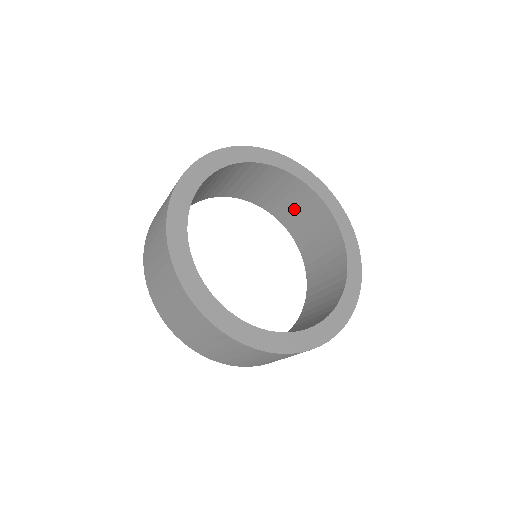
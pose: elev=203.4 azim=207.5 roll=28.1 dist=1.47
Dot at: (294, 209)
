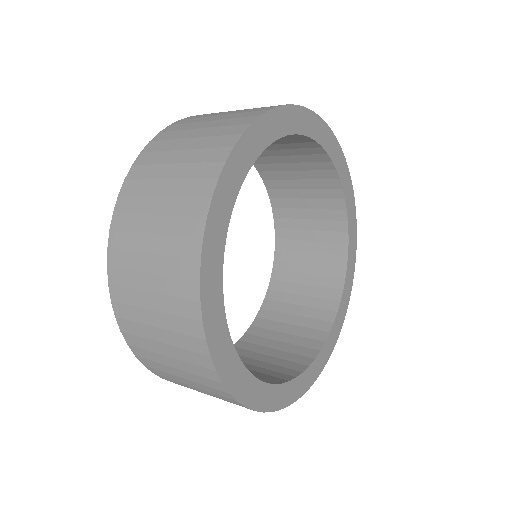
Dot at: (294, 177)
